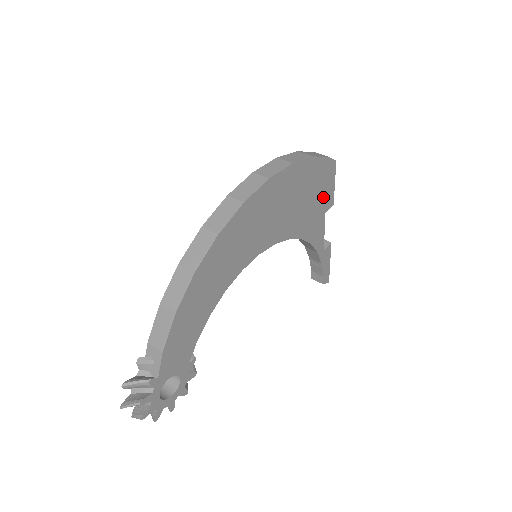
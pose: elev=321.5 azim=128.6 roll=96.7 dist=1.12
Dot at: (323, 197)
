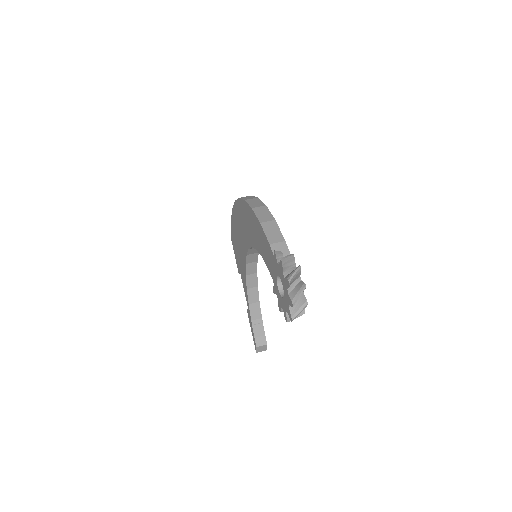
Dot at: occluded
